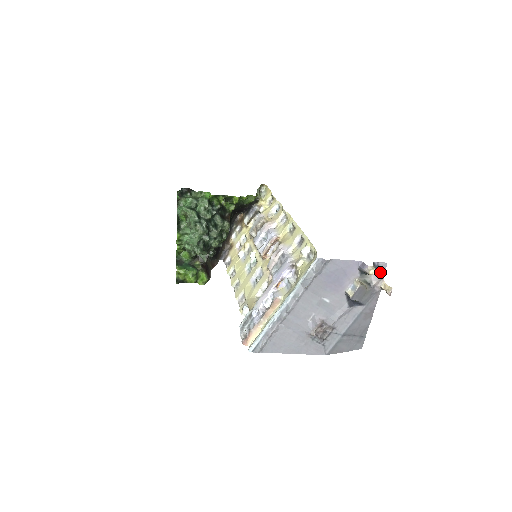
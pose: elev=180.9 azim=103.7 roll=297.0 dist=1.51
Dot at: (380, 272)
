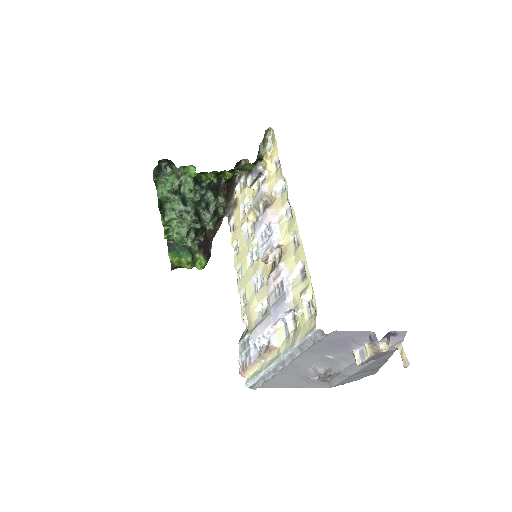
Dot at: (397, 337)
